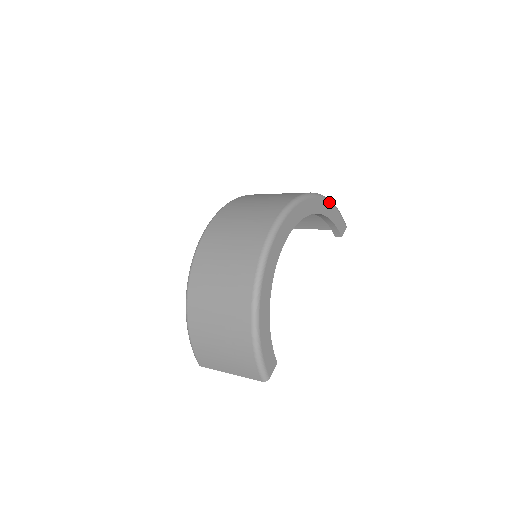
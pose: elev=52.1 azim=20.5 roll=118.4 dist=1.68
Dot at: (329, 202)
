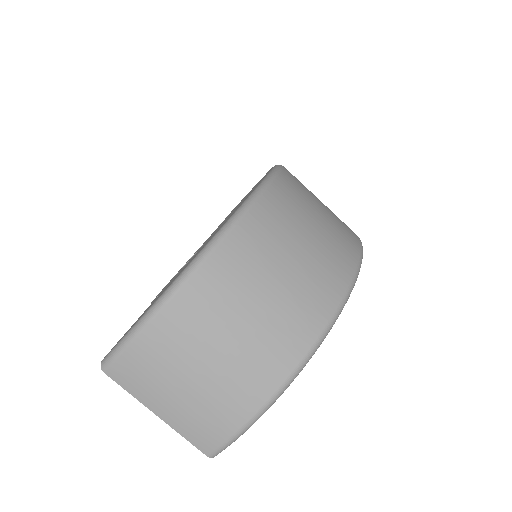
Dot at: occluded
